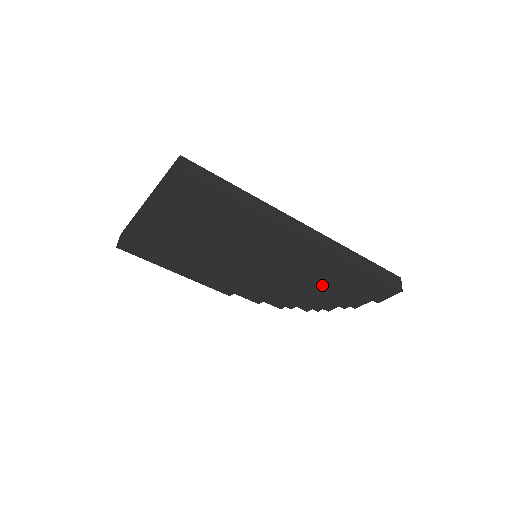
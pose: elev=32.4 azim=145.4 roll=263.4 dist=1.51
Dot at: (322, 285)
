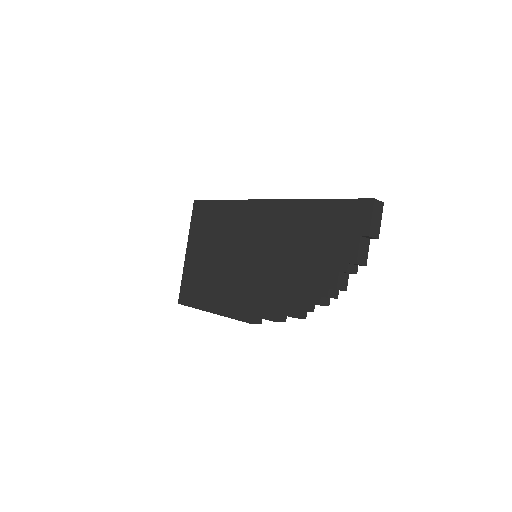
Dot at: (306, 247)
